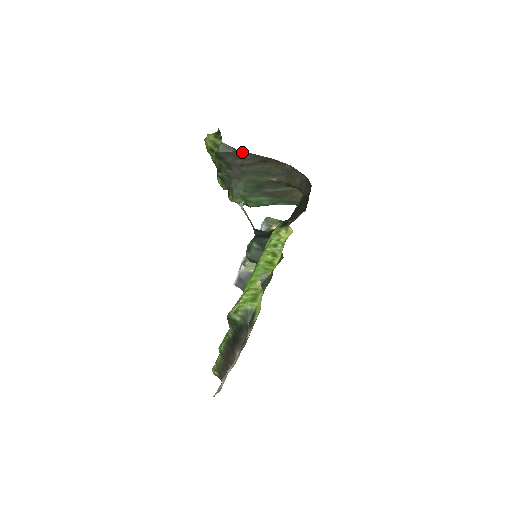
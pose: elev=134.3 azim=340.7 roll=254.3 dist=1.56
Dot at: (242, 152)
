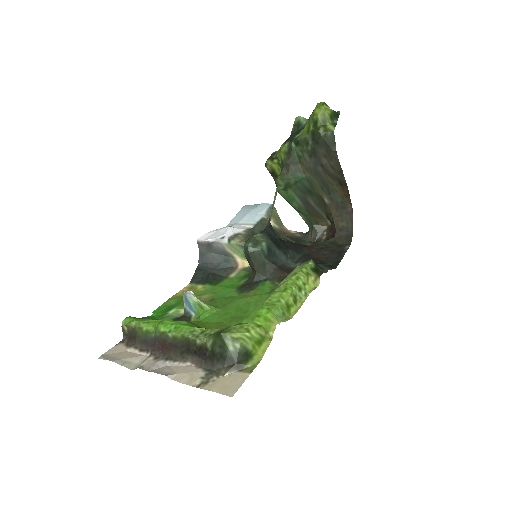
Dot at: (337, 158)
